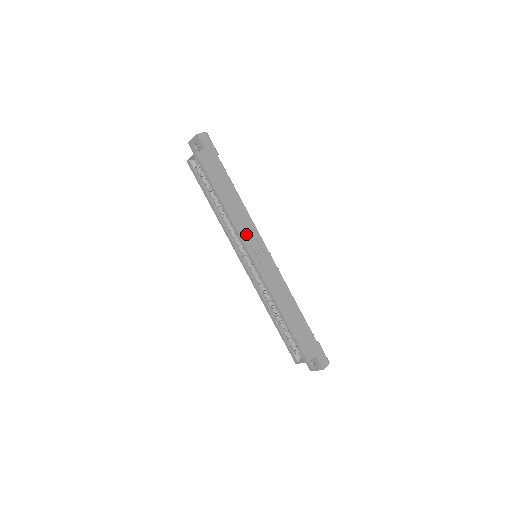
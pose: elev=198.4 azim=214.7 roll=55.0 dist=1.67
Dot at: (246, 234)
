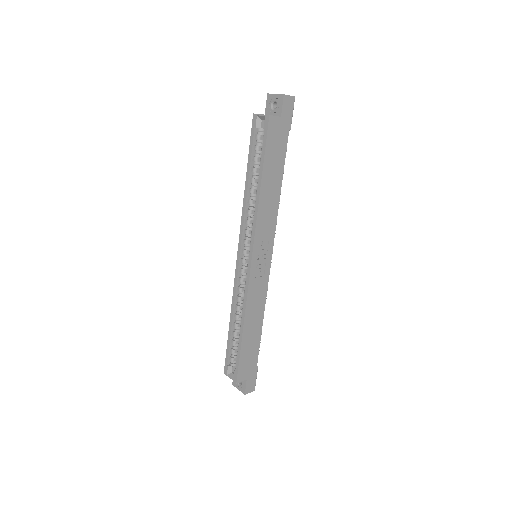
Dot at: (262, 232)
